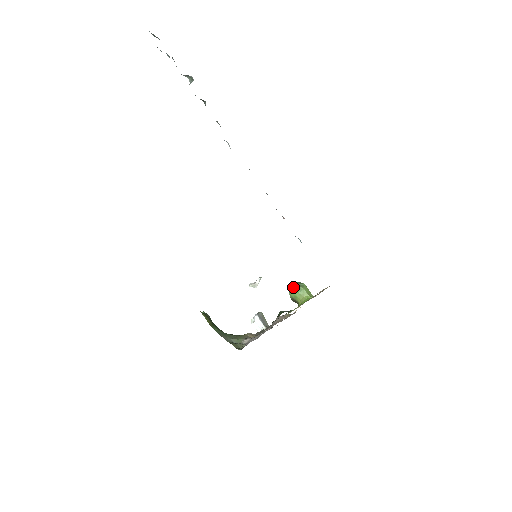
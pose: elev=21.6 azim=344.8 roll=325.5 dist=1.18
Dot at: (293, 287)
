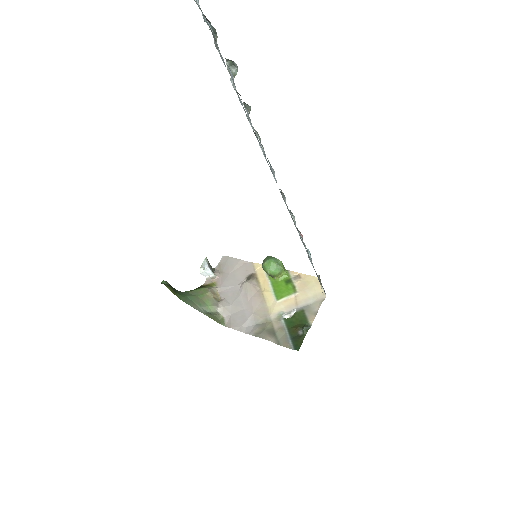
Dot at: (273, 266)
